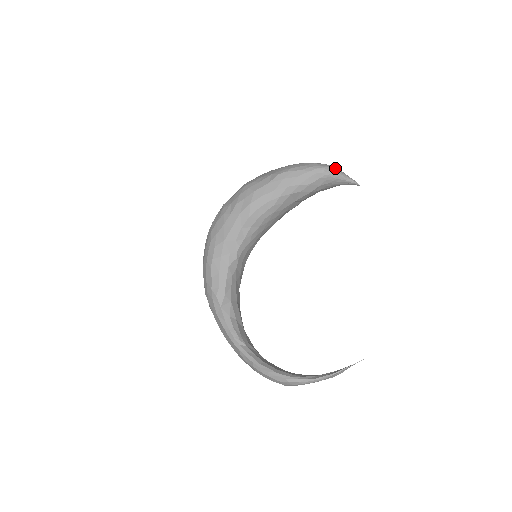
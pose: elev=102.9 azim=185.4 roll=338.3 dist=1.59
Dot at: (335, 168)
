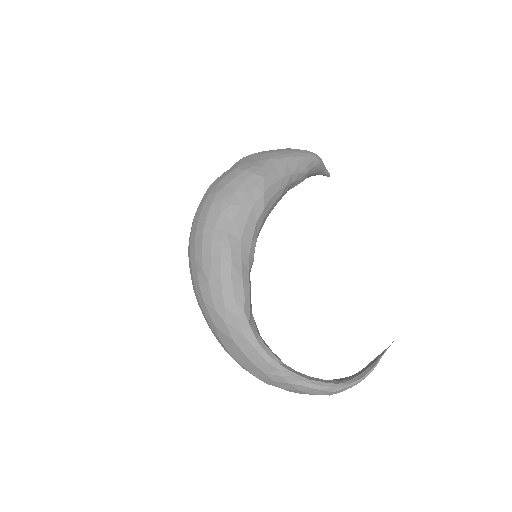
Dot at: occluded
